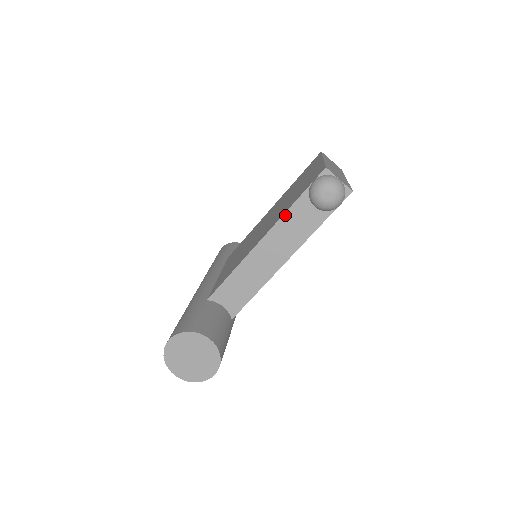
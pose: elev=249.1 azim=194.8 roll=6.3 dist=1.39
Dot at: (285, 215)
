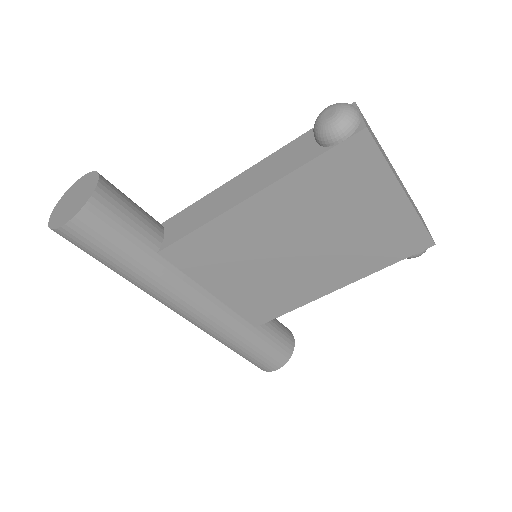
Dot at: (284, 148)
